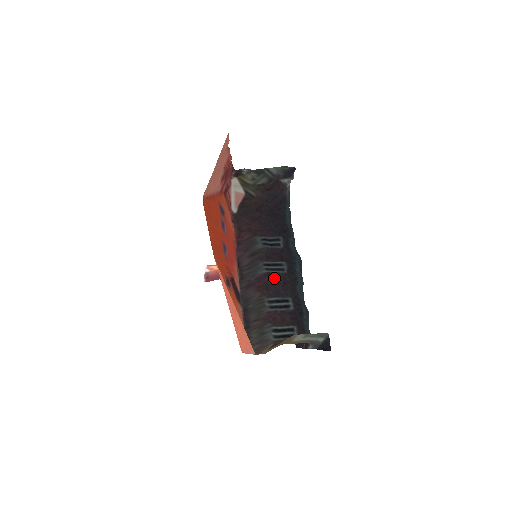
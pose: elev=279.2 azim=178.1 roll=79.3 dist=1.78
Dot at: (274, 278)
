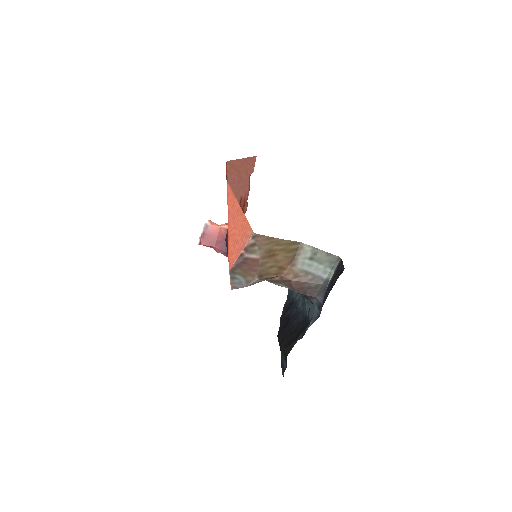
Dot at: occluded
